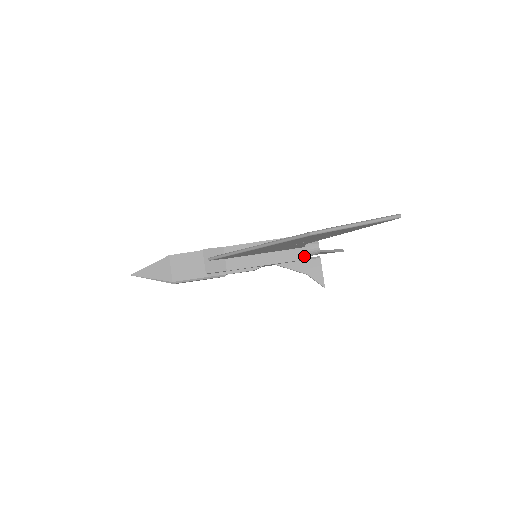
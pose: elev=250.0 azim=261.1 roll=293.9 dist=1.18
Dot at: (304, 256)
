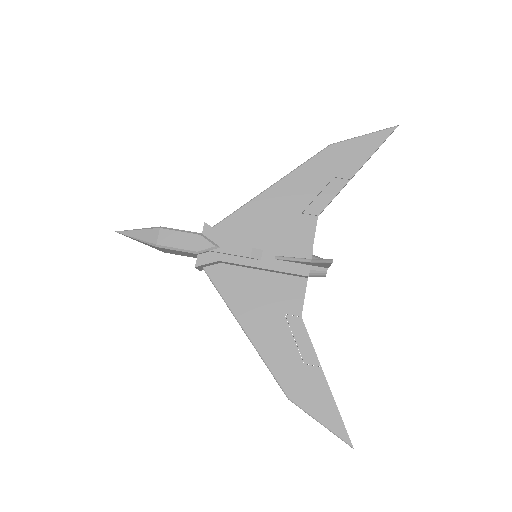
Dot at: (311, 251)
